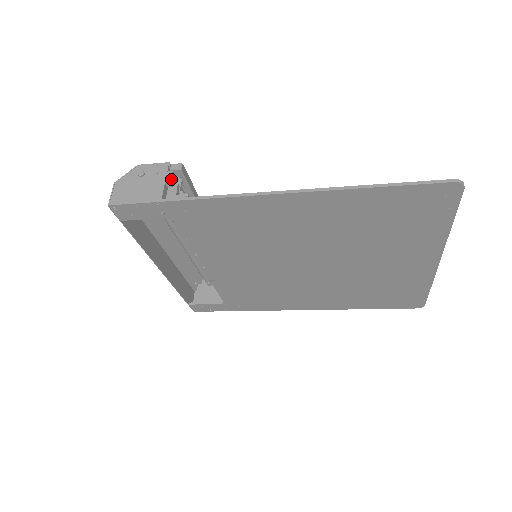
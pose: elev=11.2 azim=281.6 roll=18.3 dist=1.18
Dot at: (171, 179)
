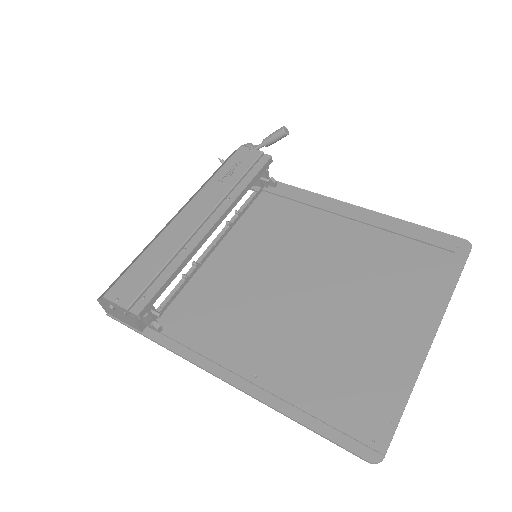
Dot at: (138, 321)
